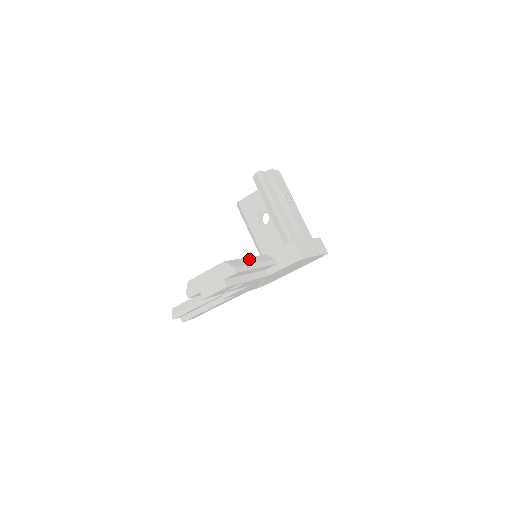
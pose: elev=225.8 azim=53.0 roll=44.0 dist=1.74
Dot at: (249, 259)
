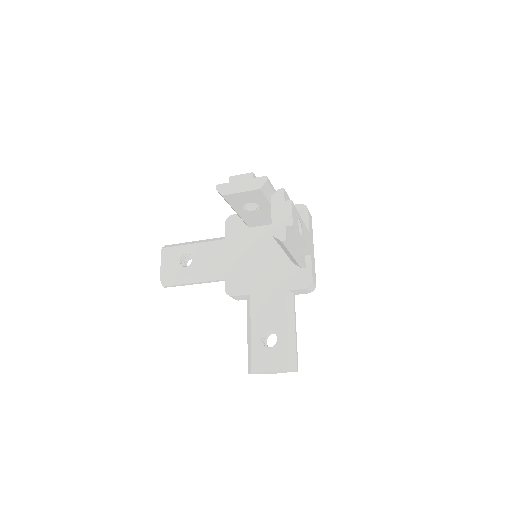
Dot at: (290, 332)
